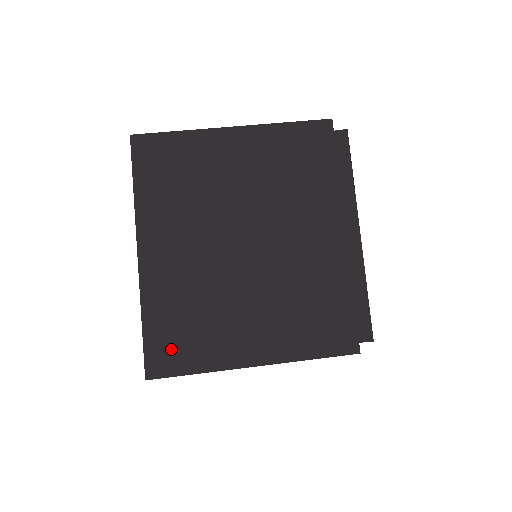
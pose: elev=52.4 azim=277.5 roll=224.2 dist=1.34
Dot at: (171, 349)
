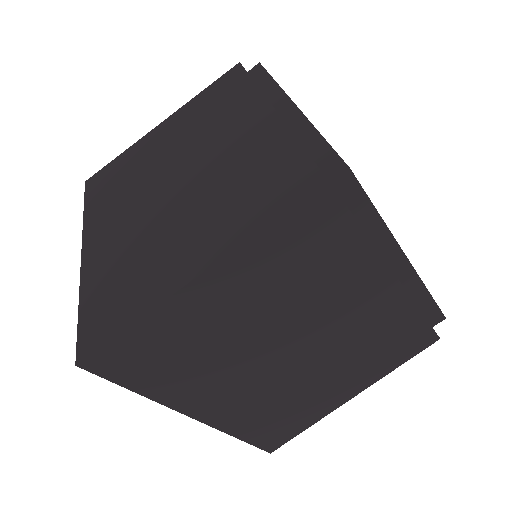
Dot at: (105, 315)
